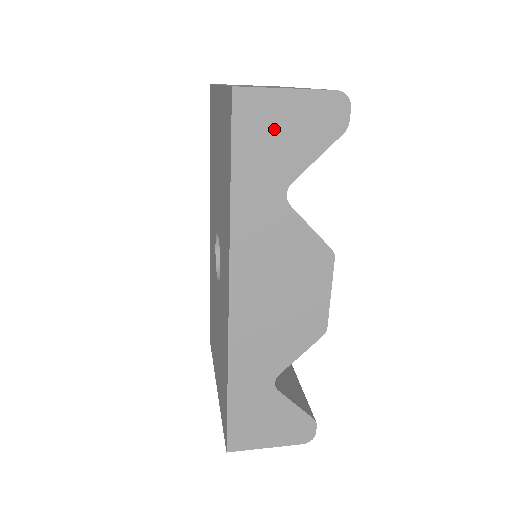
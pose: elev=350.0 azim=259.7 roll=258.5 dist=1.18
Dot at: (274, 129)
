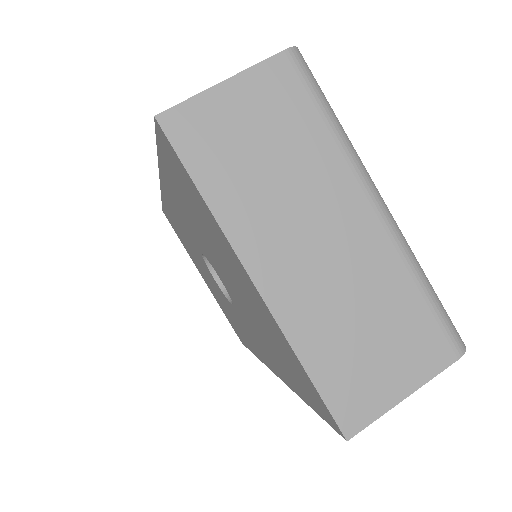
Dot at: occluded
